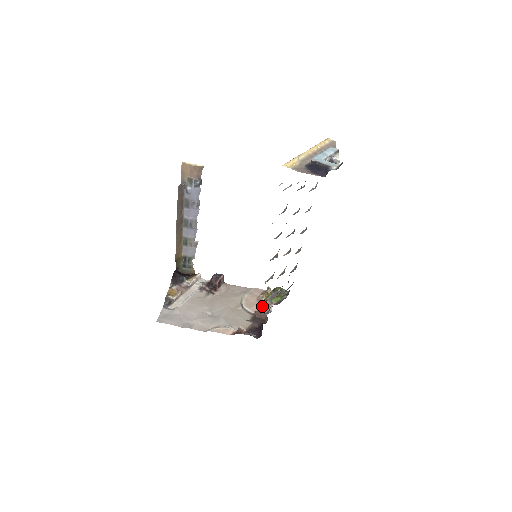
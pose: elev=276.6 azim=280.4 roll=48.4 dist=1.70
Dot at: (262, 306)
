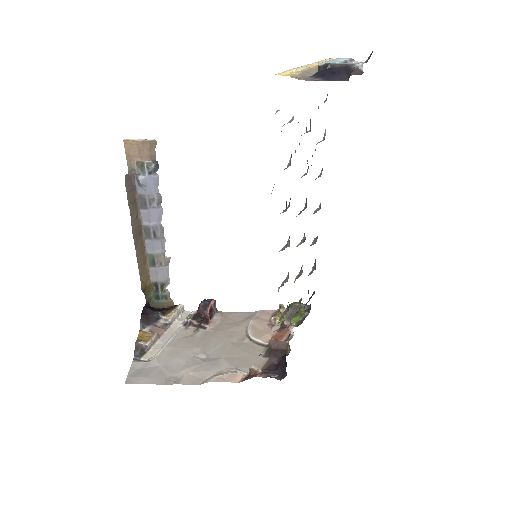
Dot at: (277, 332)
